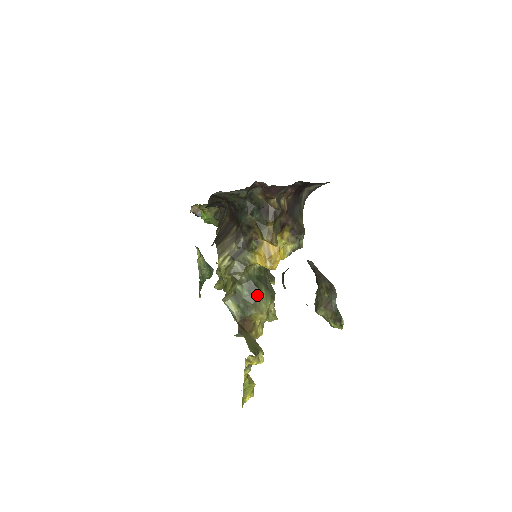
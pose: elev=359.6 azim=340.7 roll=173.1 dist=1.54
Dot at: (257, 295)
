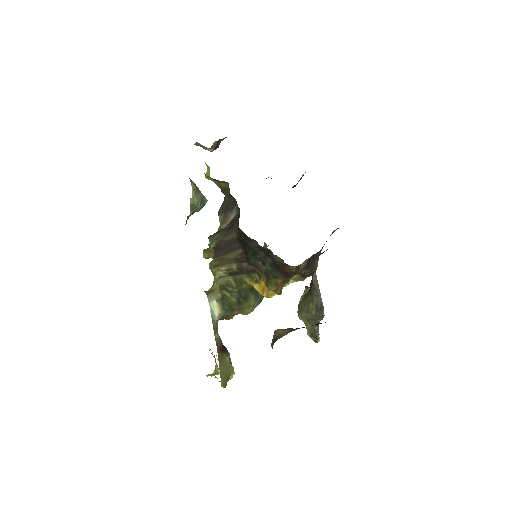
Dot at: (244, 303)
